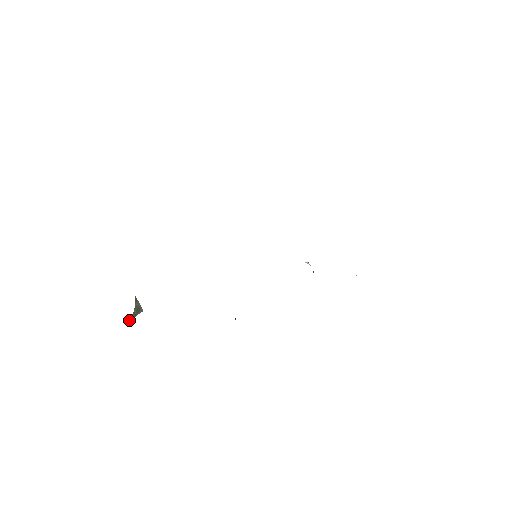
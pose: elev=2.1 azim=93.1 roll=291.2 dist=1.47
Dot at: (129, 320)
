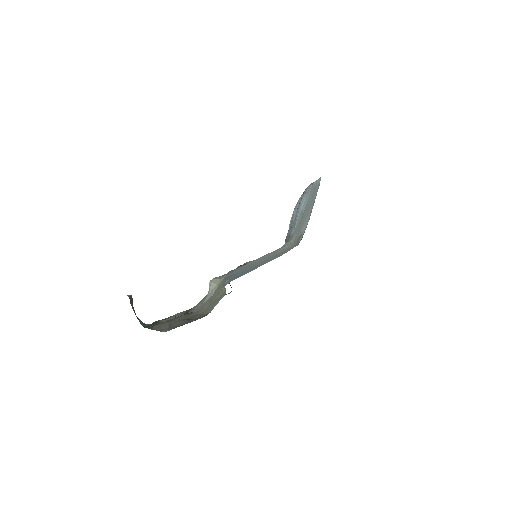
Dot at: (141, 323)
